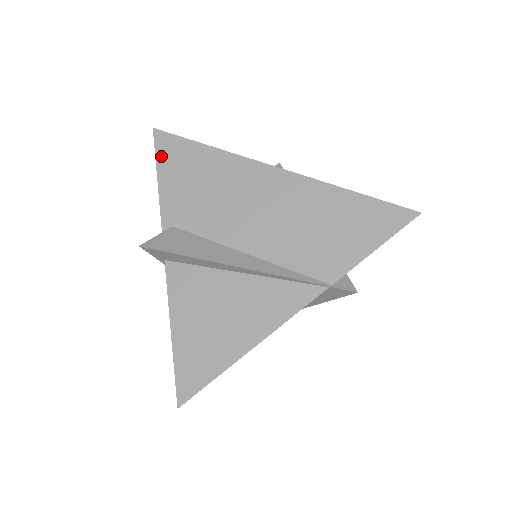
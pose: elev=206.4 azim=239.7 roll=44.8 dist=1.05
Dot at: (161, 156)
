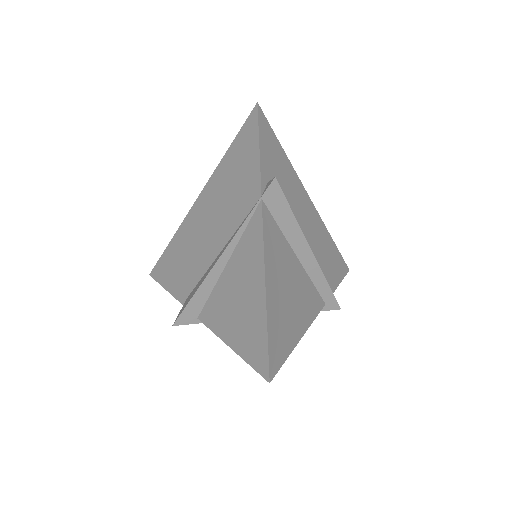
Dot at: (160, 279)
